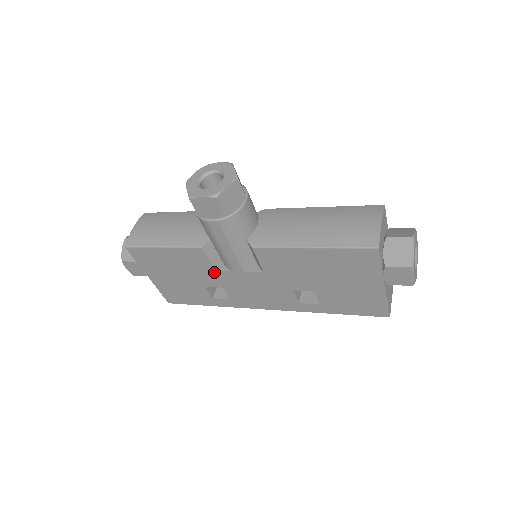
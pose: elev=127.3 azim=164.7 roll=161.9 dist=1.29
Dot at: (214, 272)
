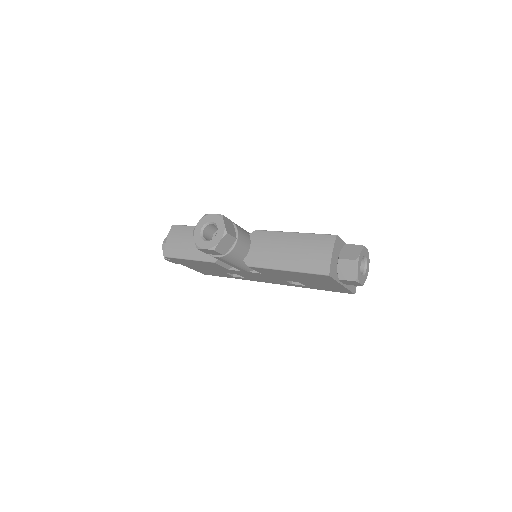
Dot at: (228, 270)
